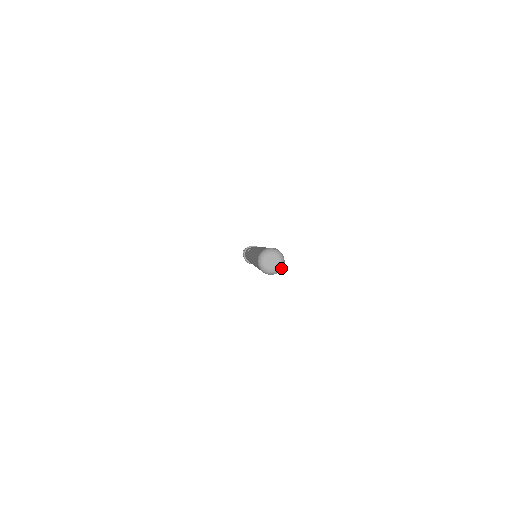
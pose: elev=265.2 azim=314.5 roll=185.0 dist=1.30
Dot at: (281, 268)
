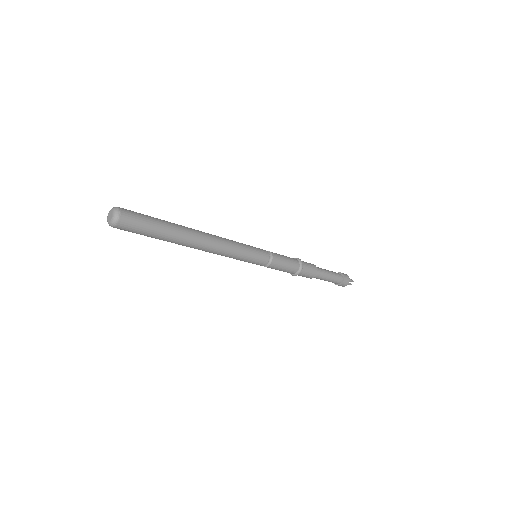
Dot at: (112, 225)
